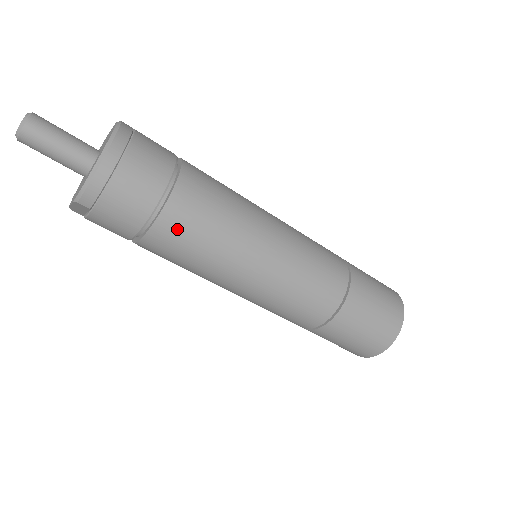
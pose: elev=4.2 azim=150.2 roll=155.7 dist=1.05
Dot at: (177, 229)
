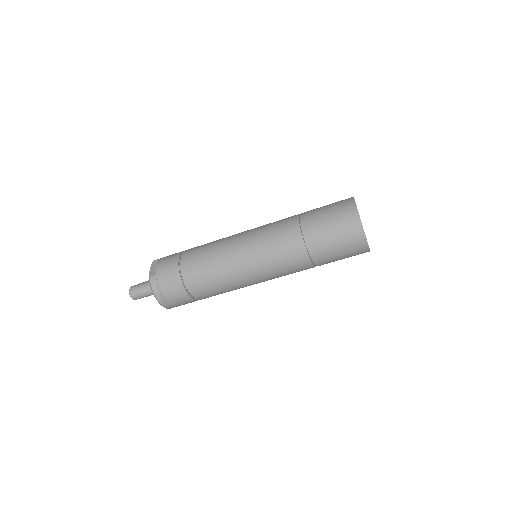
Dot at: (208, 297)
